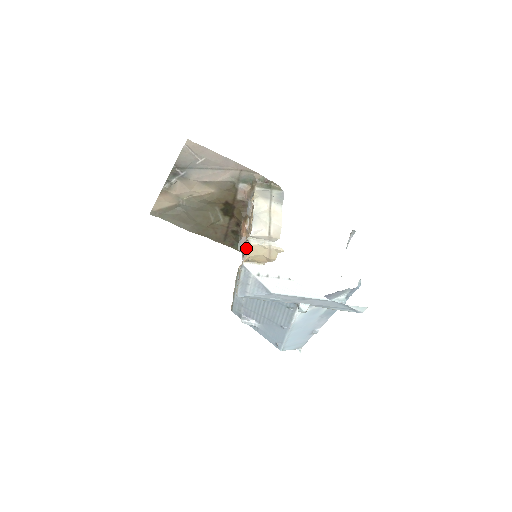
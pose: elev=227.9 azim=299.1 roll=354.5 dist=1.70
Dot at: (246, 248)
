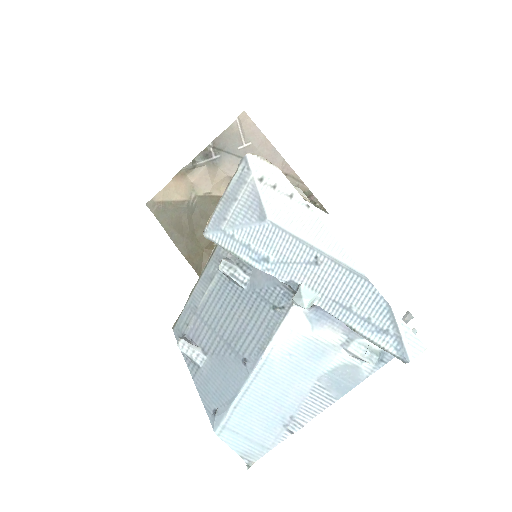
Dot at: occluded
